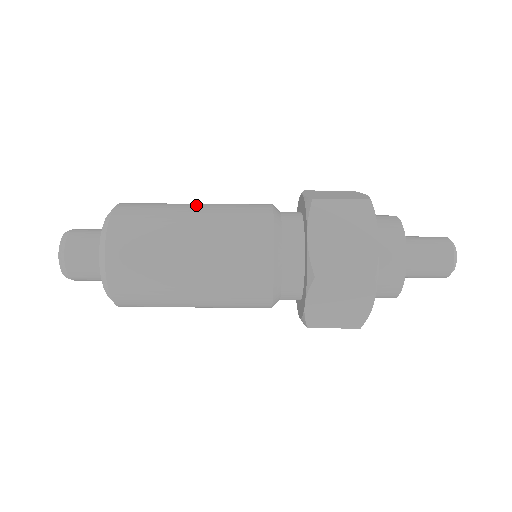
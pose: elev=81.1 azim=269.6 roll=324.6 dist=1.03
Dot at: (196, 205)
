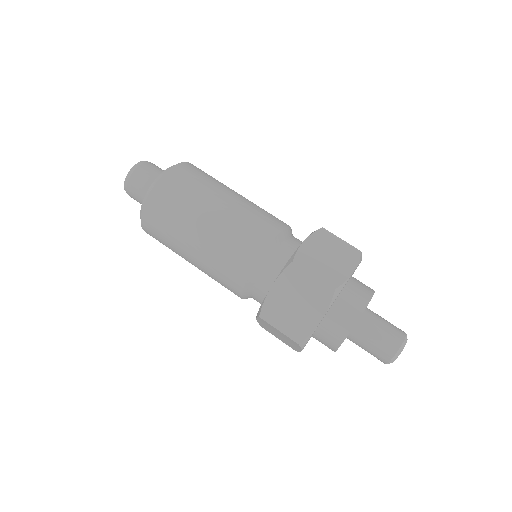
Dot at: occluded
